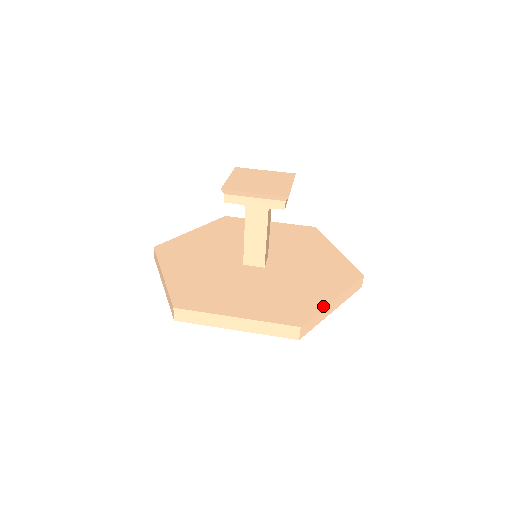
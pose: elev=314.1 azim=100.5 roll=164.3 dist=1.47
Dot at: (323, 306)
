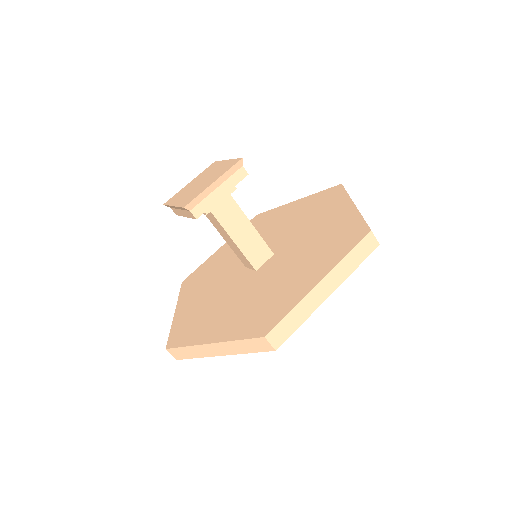
Dot at: (357, 213)
